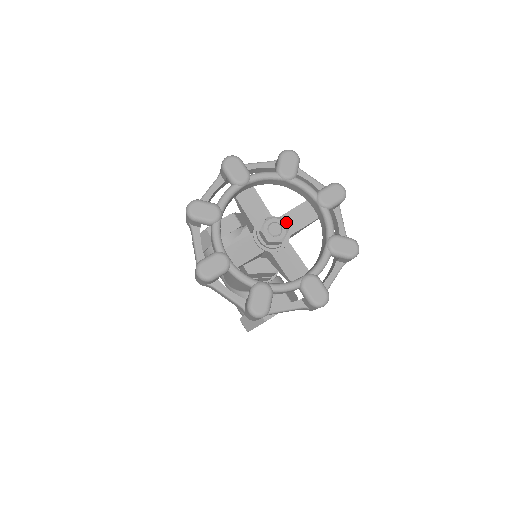
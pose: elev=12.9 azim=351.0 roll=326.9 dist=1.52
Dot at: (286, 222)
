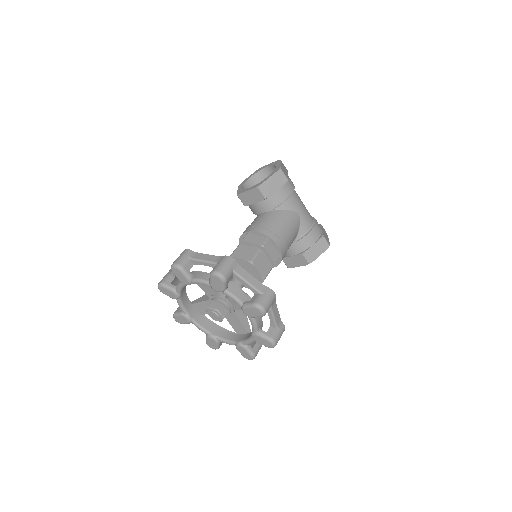
Dot at: (231, 302)
